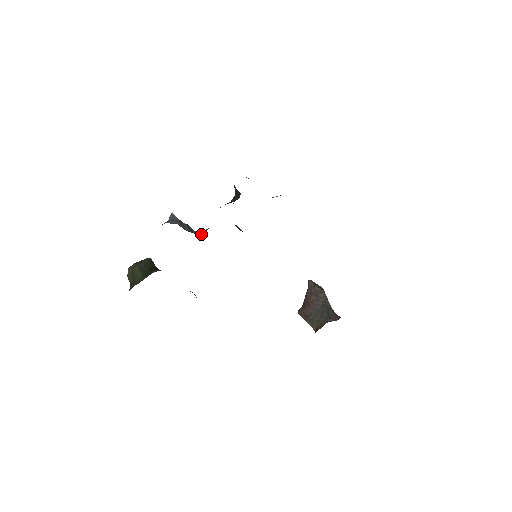
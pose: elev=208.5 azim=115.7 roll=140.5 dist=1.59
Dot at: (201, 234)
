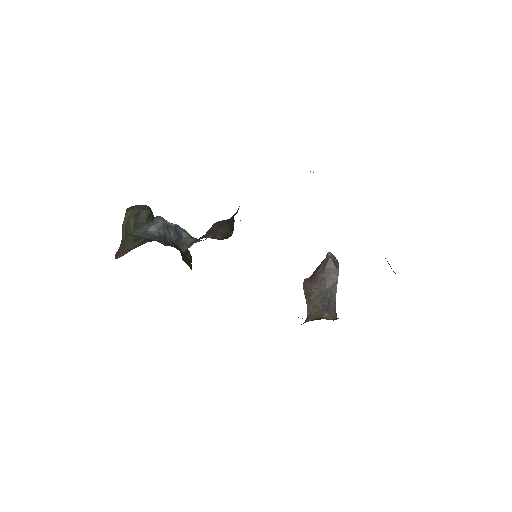
Dot at: (188, 243)
